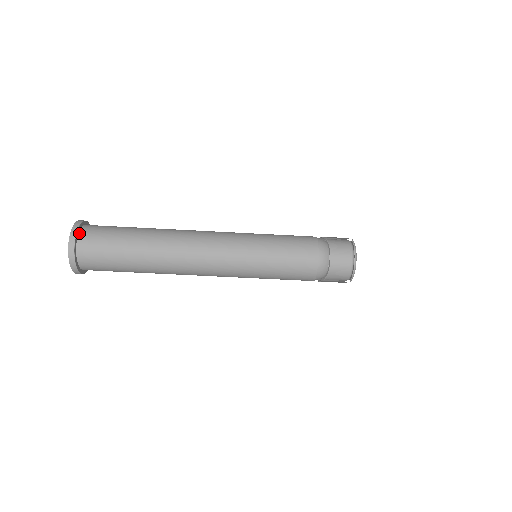
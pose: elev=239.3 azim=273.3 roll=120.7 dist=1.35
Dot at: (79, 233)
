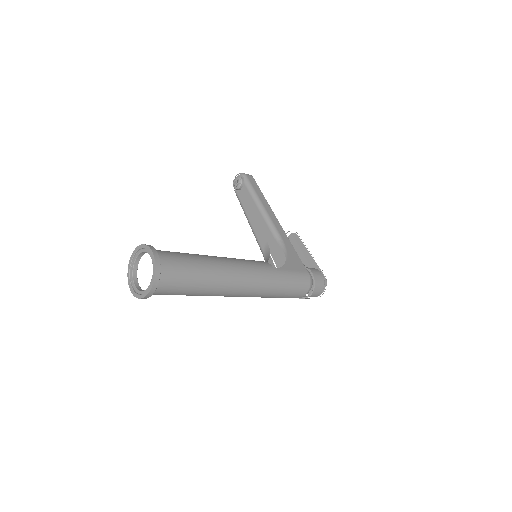
Dot at: (158, 279)
